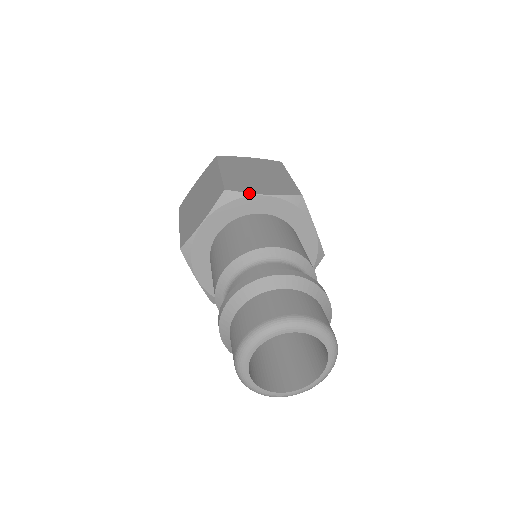
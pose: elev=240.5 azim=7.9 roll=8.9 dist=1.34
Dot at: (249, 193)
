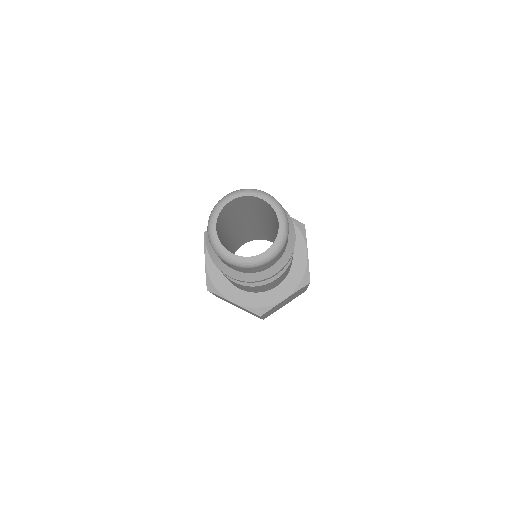
Dot at: occluded
